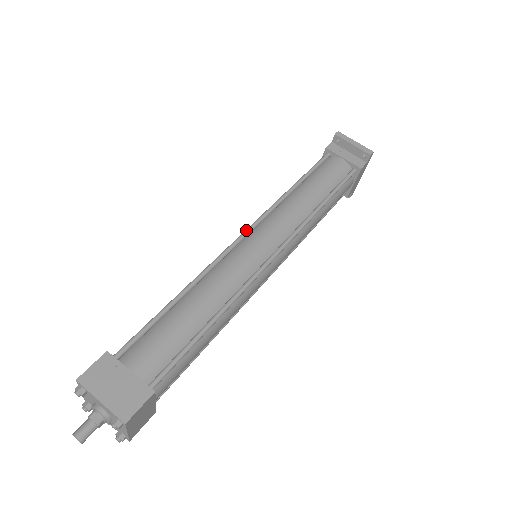
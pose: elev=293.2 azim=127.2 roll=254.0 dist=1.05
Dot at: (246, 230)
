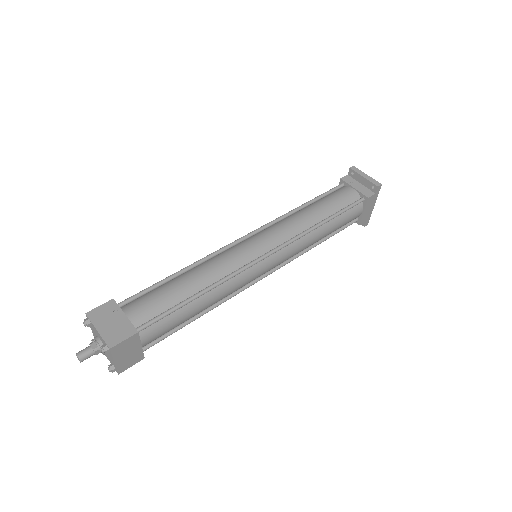
Dot at: (249, 233)
